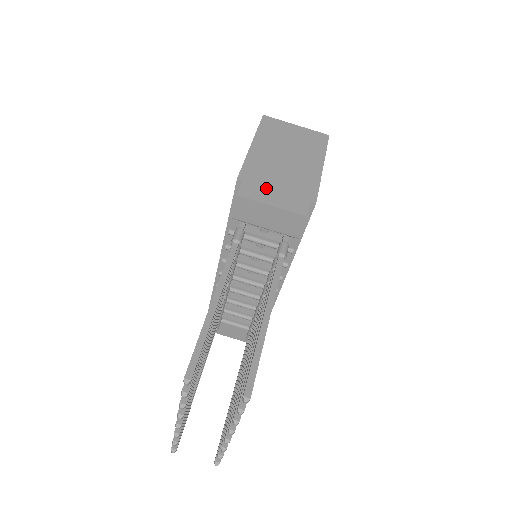
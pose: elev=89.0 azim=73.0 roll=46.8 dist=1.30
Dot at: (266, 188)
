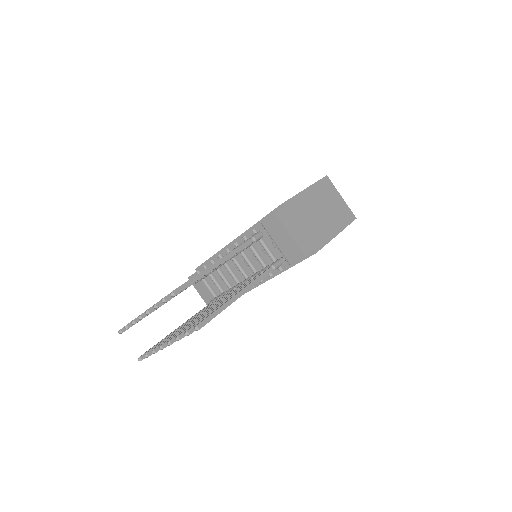
Dot at: (295, 222)
